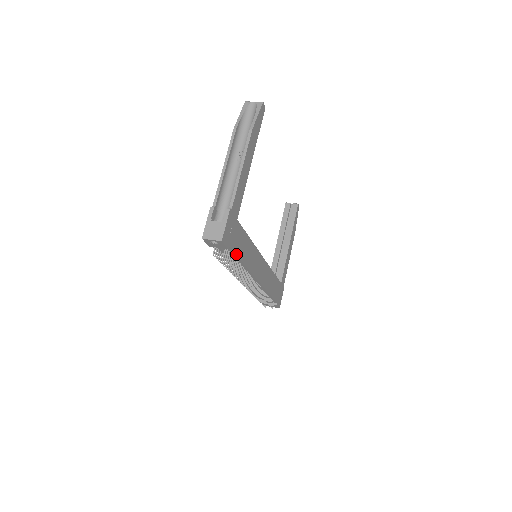
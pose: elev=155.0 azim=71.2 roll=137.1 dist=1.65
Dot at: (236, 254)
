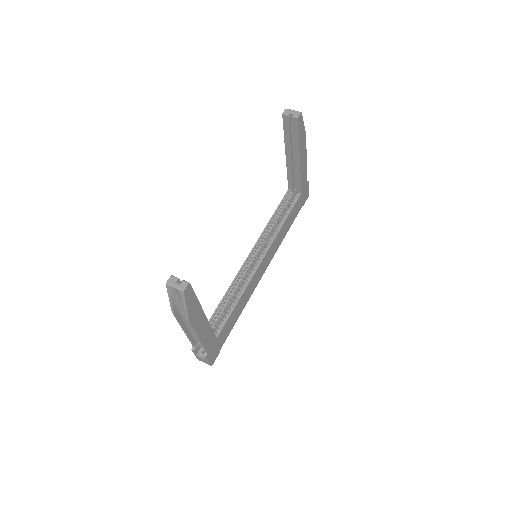
Dot at: occluded
